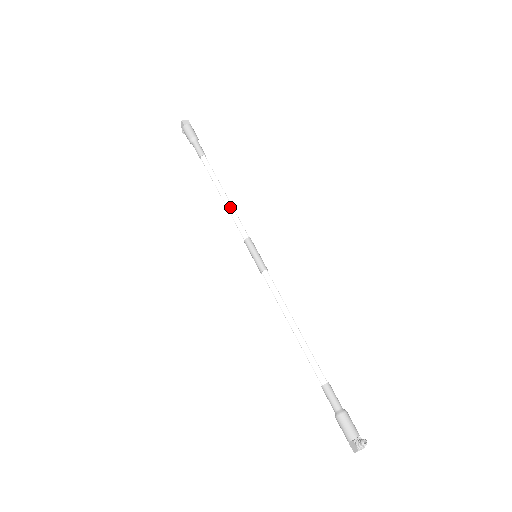
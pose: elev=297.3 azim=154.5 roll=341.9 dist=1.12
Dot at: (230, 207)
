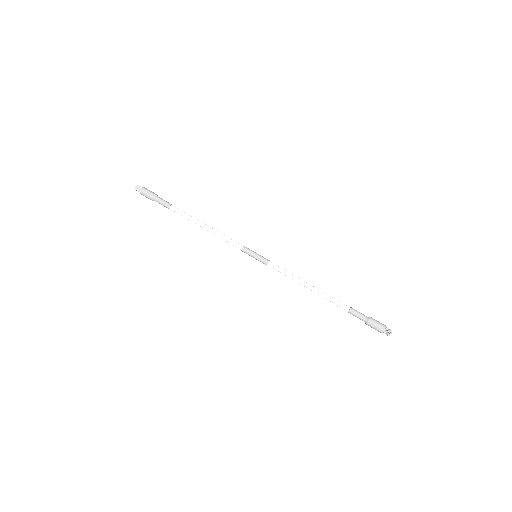
Dot at: (216, 234)
